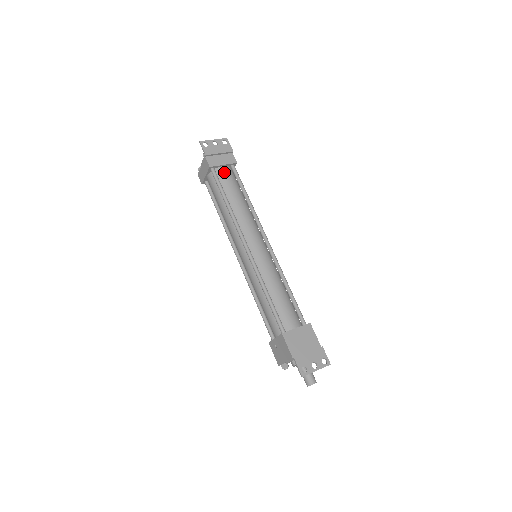
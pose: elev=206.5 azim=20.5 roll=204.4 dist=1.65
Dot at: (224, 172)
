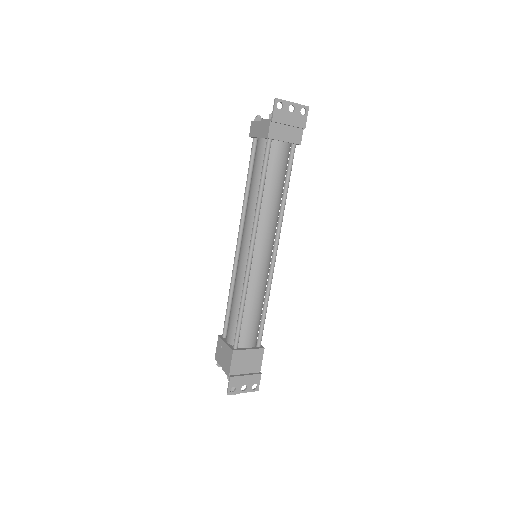
Dot at: (280, 150)
